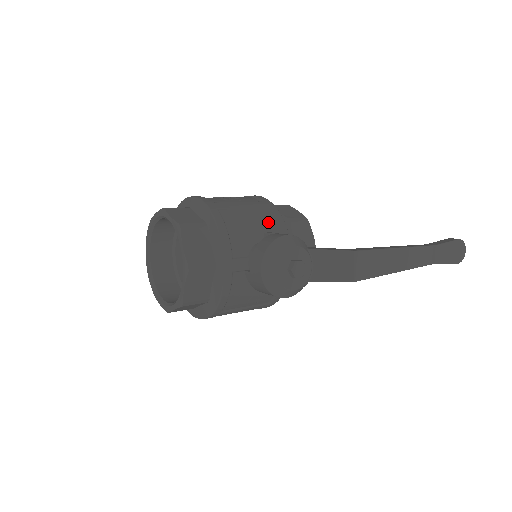
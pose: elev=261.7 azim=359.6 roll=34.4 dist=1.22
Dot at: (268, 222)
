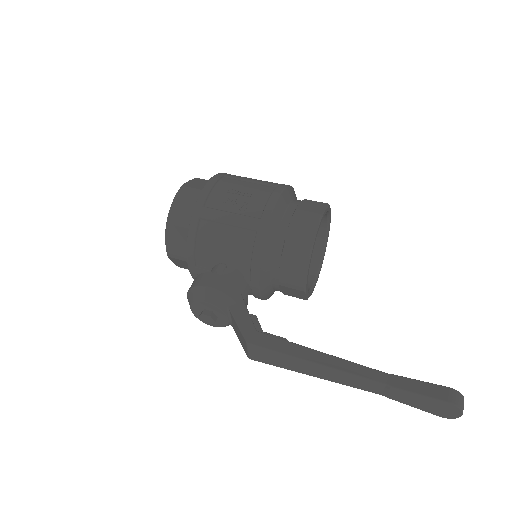
Dot at: (243, 247)
